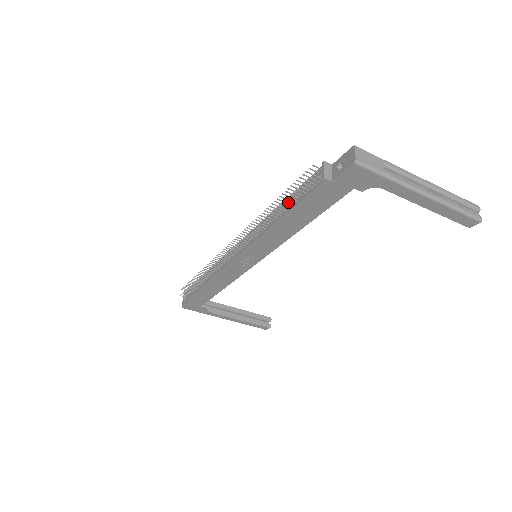
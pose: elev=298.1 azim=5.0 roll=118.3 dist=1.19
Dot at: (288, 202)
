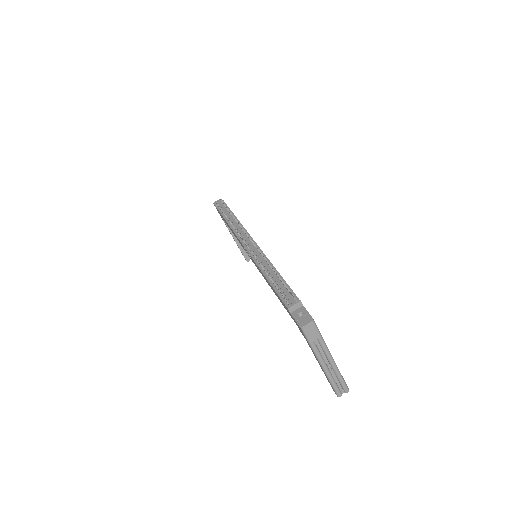
Dot at: (276, 281)
